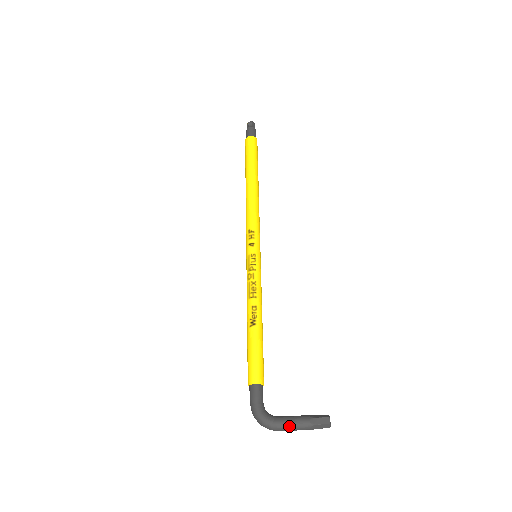
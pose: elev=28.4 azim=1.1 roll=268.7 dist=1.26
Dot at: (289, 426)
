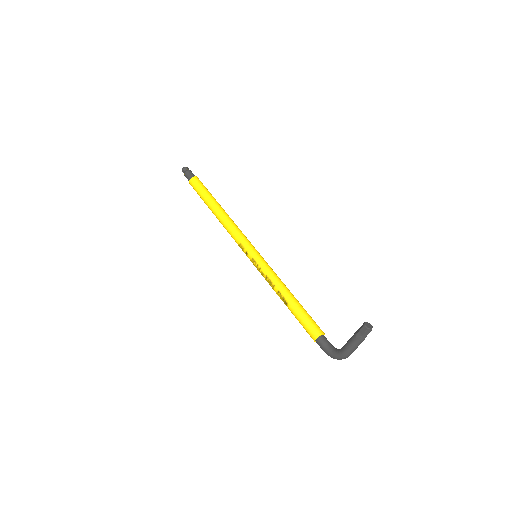
Dot at: (350, 350)
